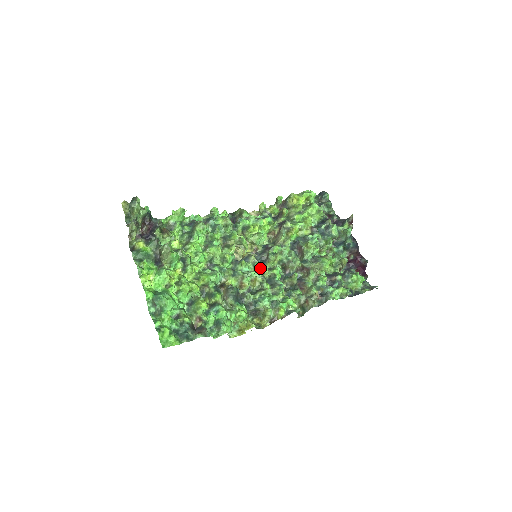
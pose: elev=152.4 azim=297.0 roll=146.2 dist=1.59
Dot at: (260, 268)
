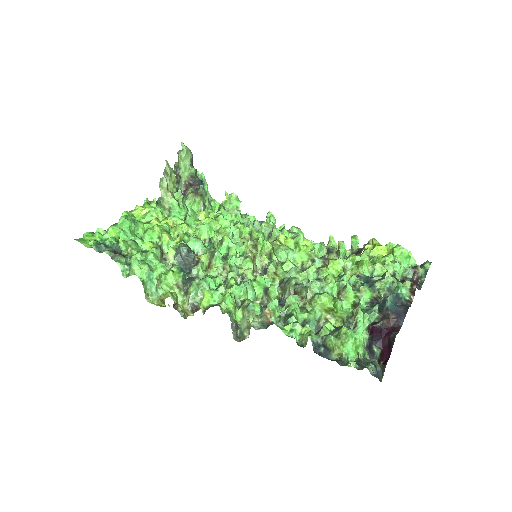
Dot at: (247, 267)
